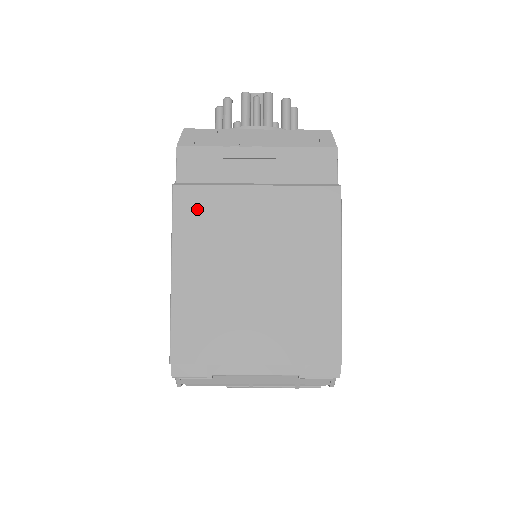
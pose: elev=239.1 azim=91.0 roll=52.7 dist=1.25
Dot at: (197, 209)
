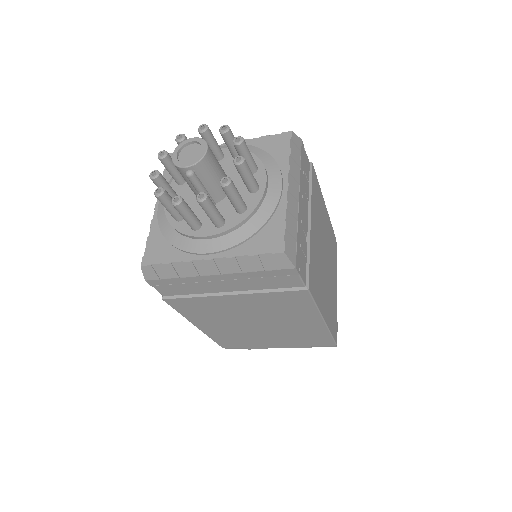
Dot at: (191, 307)
